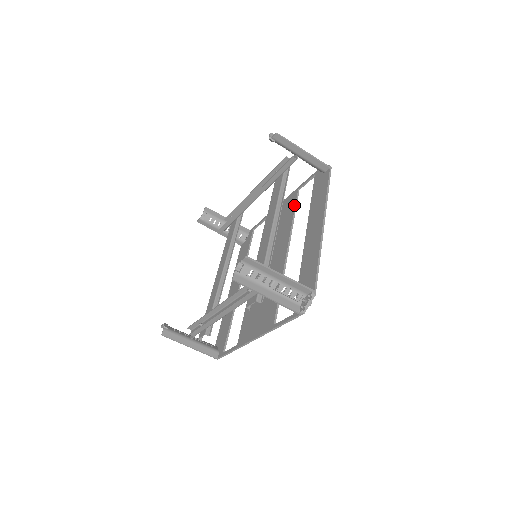
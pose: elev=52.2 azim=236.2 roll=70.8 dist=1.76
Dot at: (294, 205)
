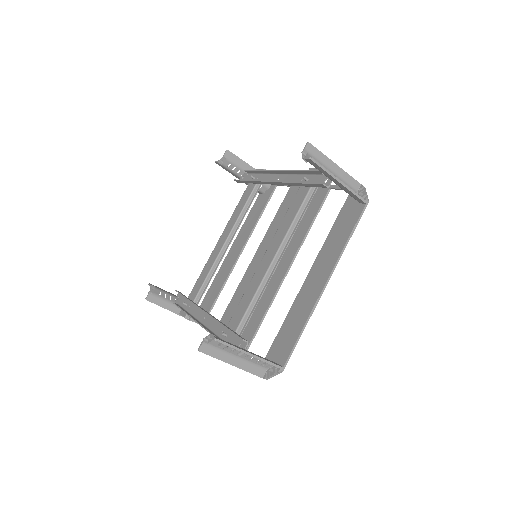
Dot at: (317, 210)
